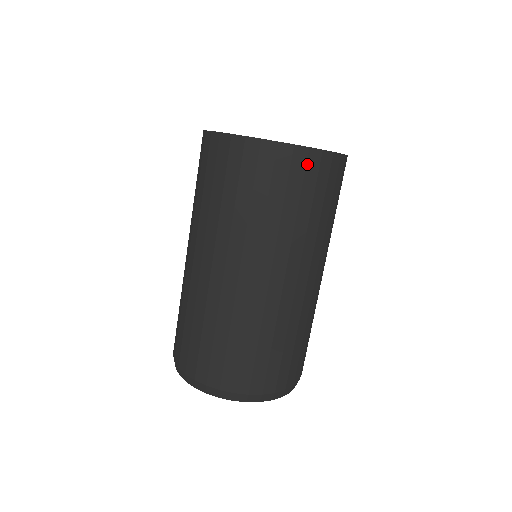
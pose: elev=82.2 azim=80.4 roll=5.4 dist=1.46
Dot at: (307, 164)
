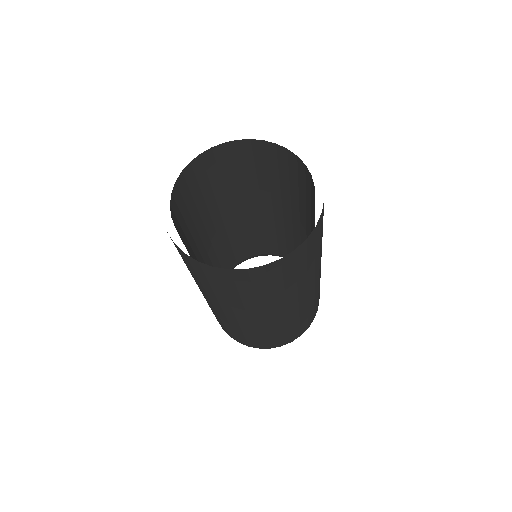
Dot at: (282, 266)
